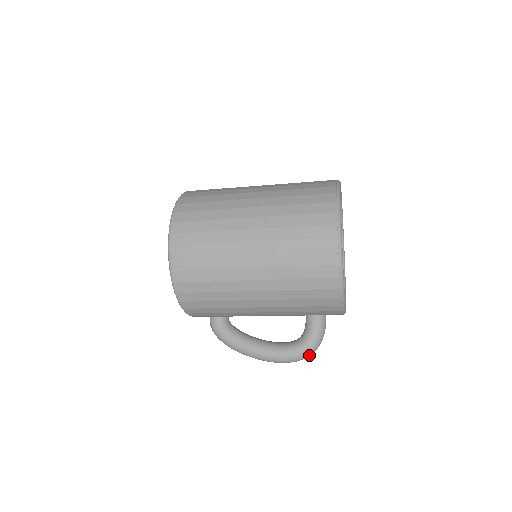
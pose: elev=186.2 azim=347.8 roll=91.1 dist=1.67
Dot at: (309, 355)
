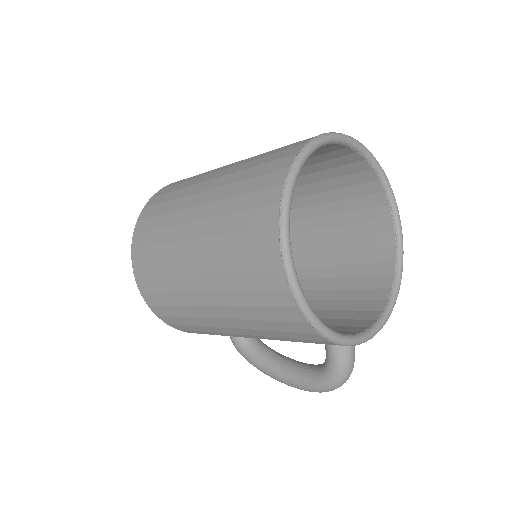
Dot at: (337, 387)
